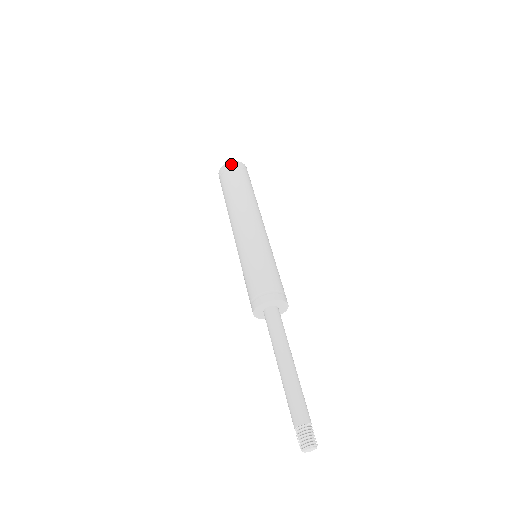
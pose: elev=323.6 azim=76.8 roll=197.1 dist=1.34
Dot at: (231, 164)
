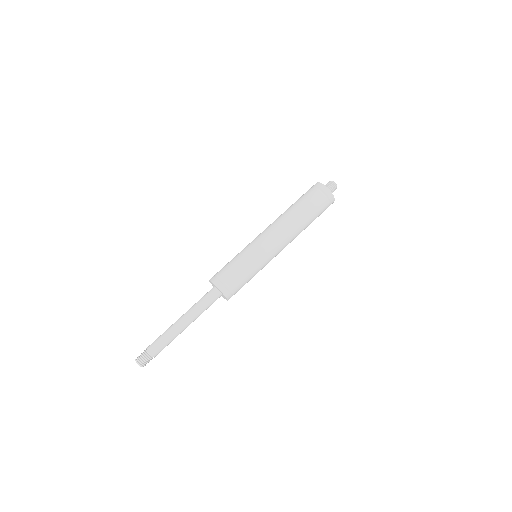
Dot at: (322, 187)
